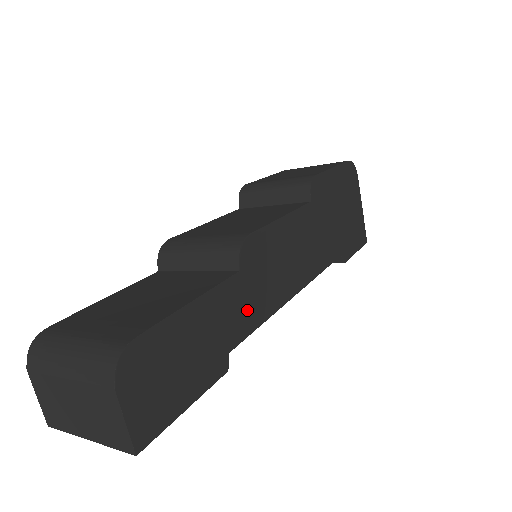
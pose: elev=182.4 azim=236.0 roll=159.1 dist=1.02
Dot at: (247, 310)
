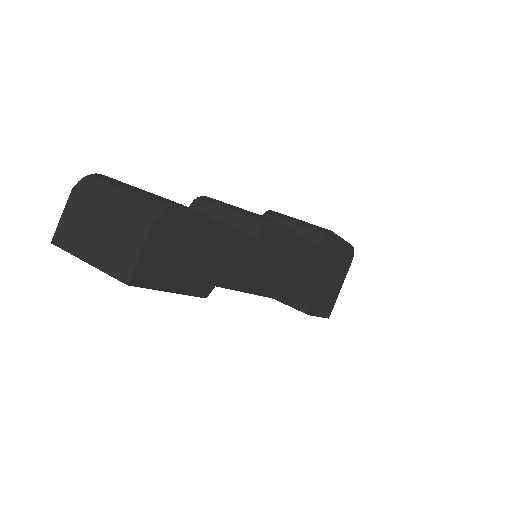
Dot at: (243, 270)
